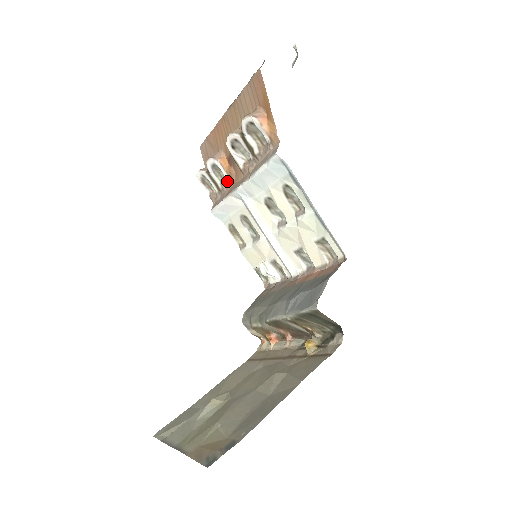
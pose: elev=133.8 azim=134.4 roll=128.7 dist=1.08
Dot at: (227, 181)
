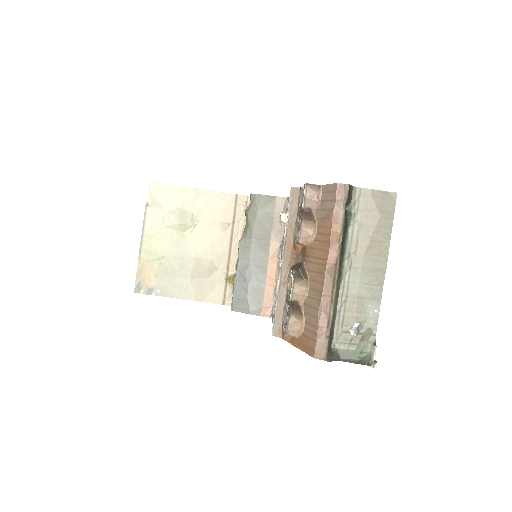
Dot at: occluded
